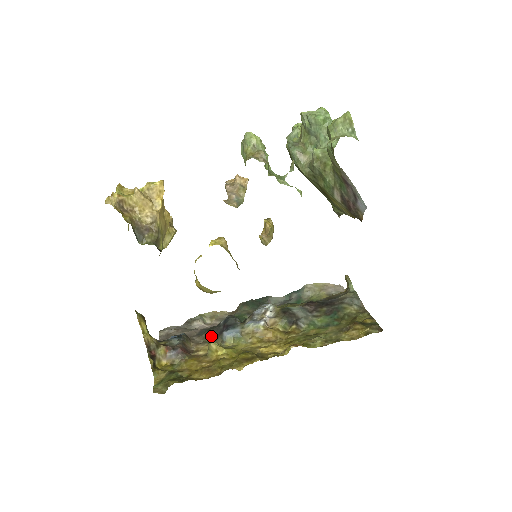
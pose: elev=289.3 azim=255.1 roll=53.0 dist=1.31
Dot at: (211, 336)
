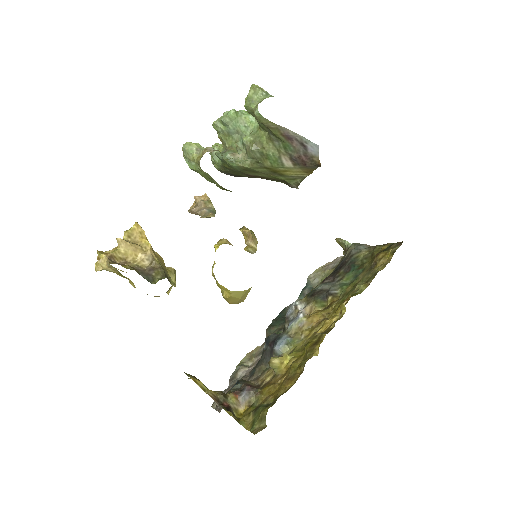
Dot at: (265, 363)
